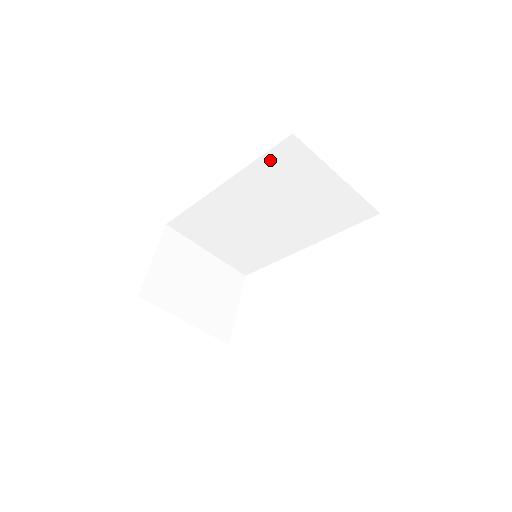
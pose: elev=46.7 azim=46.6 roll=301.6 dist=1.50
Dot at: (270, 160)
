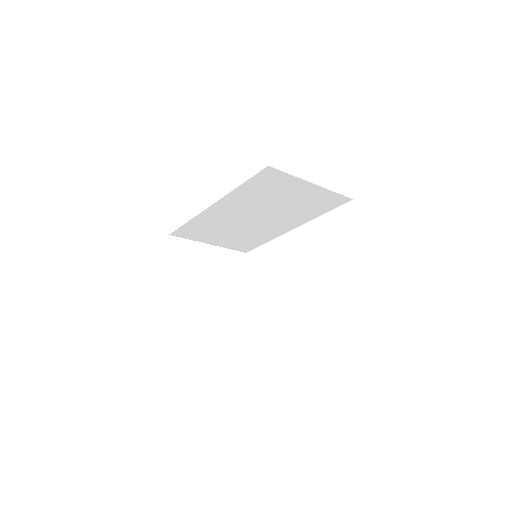
Dot at: (252, 184)
